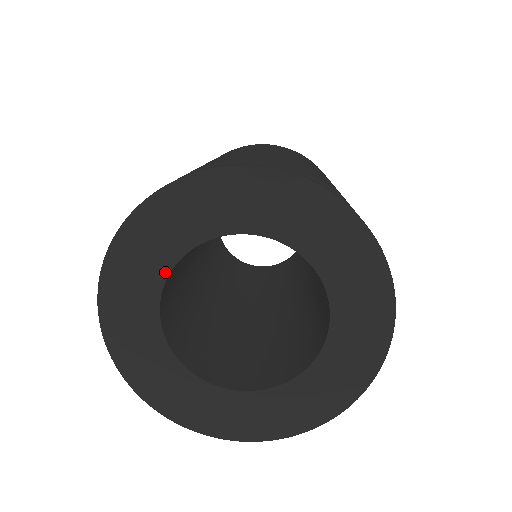
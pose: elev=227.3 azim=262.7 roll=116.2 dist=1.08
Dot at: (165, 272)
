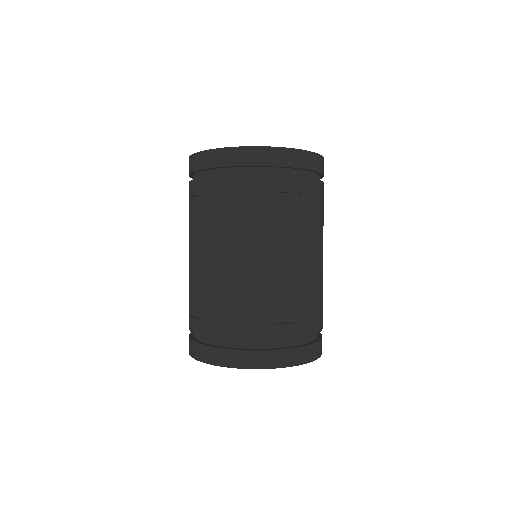
Dot at: occluded
